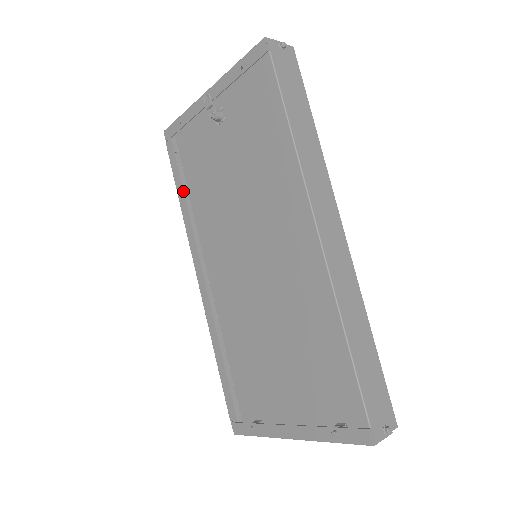
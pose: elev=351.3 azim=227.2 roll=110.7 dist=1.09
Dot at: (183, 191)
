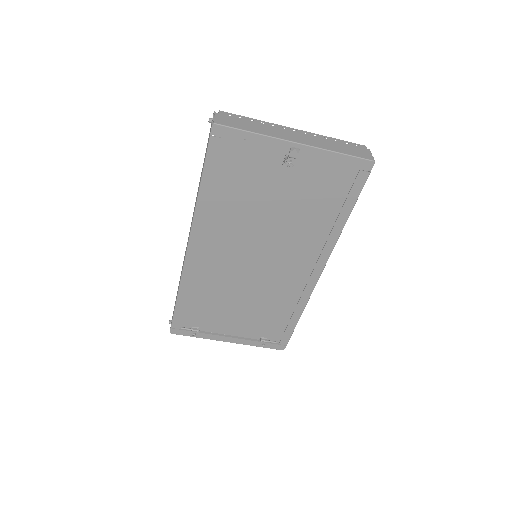
Dot at: occluded
